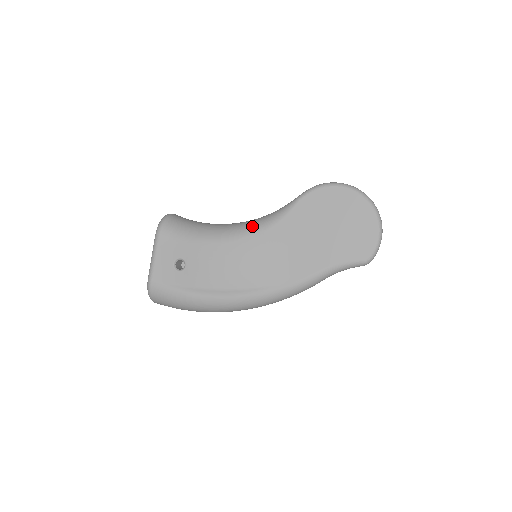
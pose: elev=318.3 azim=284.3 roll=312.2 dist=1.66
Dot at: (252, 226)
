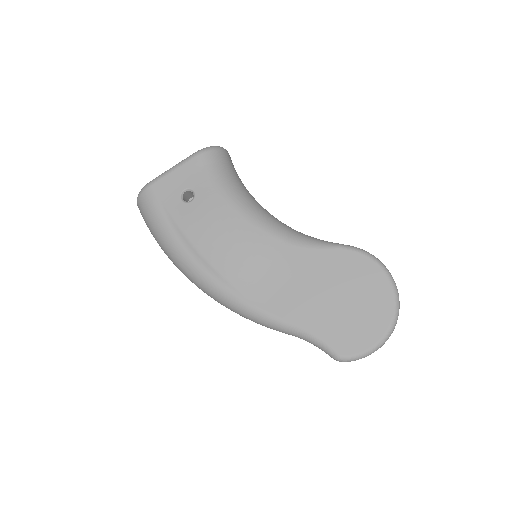
Dot at: (278, 227)
